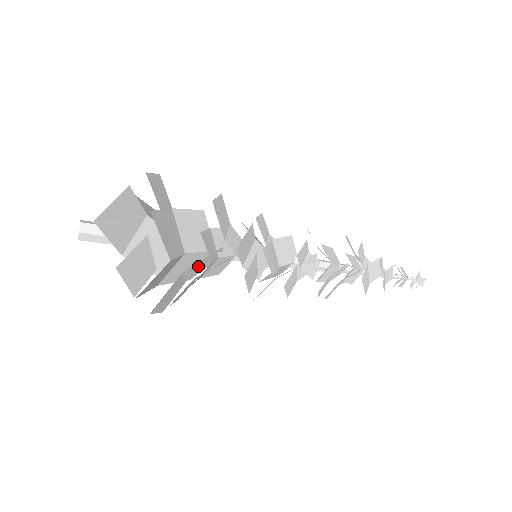
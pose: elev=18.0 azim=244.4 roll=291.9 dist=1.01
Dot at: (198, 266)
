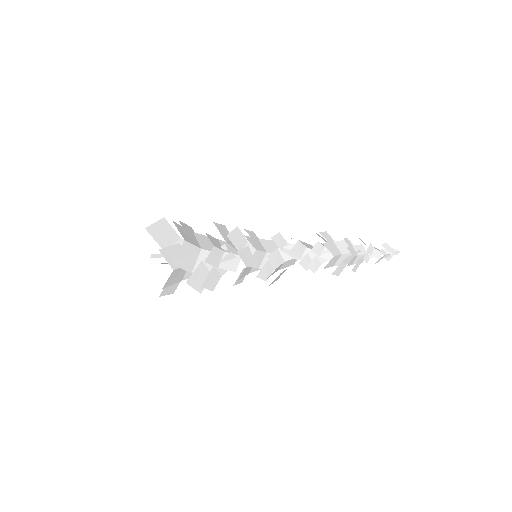
Dot at: occluded
